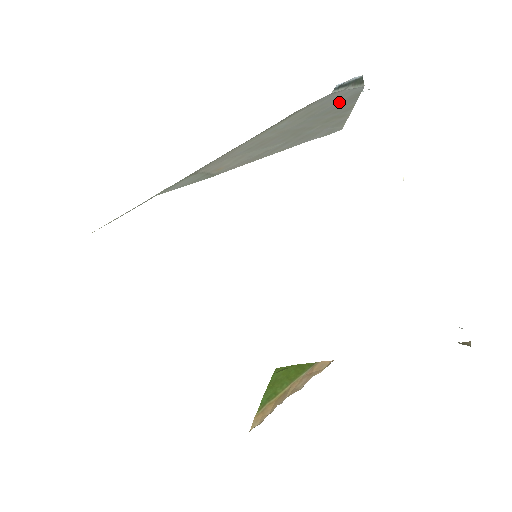
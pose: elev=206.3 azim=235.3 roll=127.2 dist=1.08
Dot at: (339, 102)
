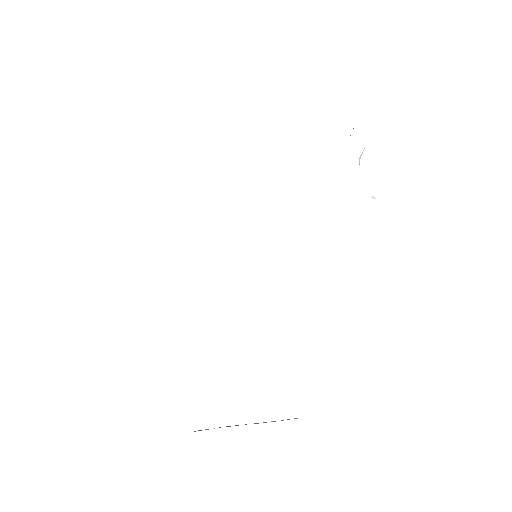
Dot at: occluded
